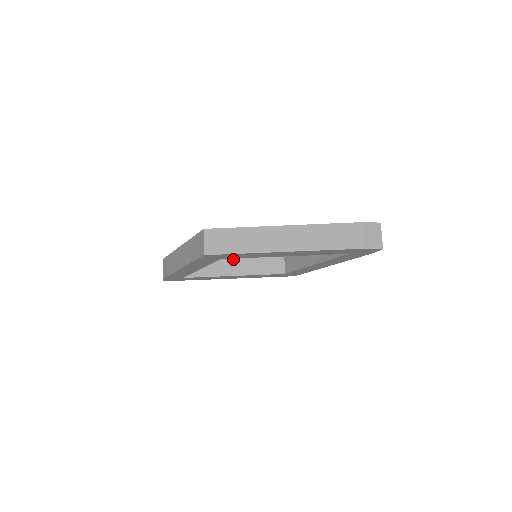
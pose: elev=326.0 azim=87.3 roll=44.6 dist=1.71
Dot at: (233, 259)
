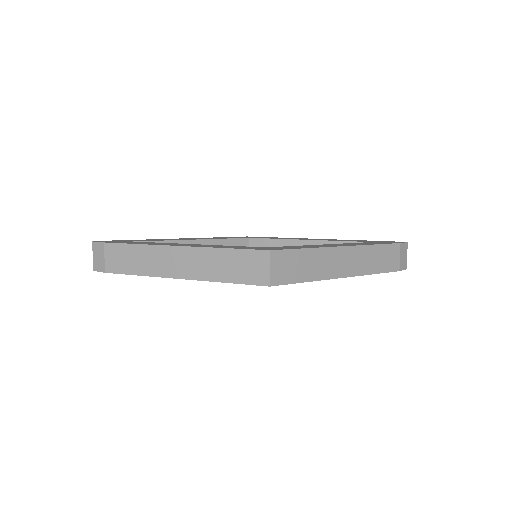
Dot at: occluded
